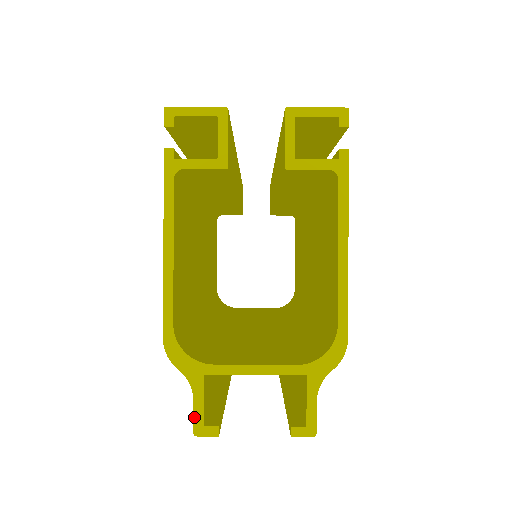
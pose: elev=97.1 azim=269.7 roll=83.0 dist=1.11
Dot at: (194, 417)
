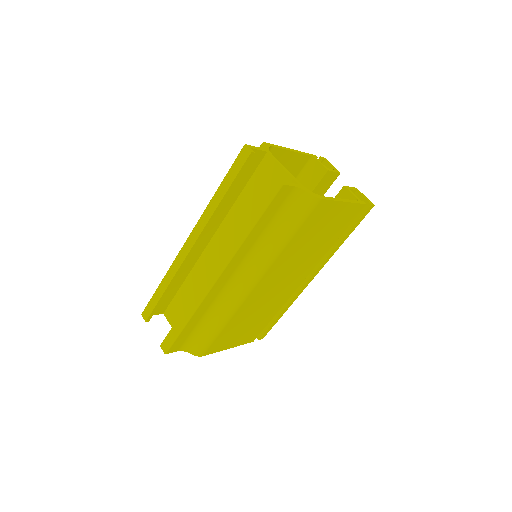
Dot at: (251, 146)
